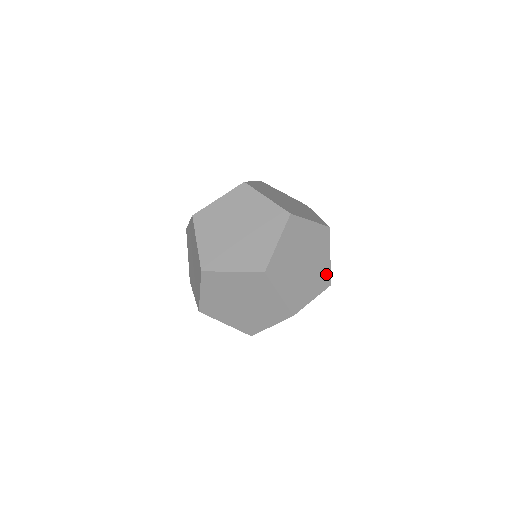
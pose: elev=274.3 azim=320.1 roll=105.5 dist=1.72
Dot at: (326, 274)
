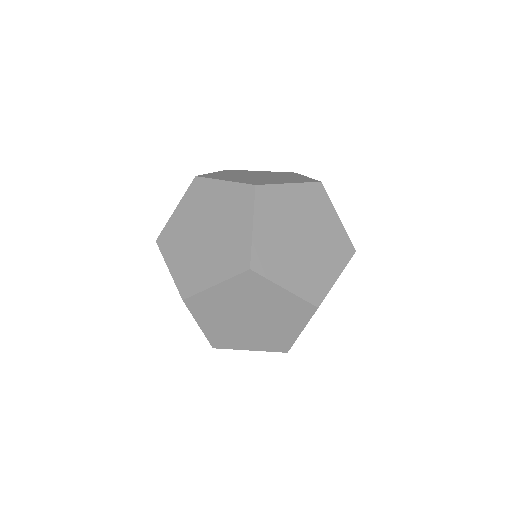
Dot at: (343, 240)
